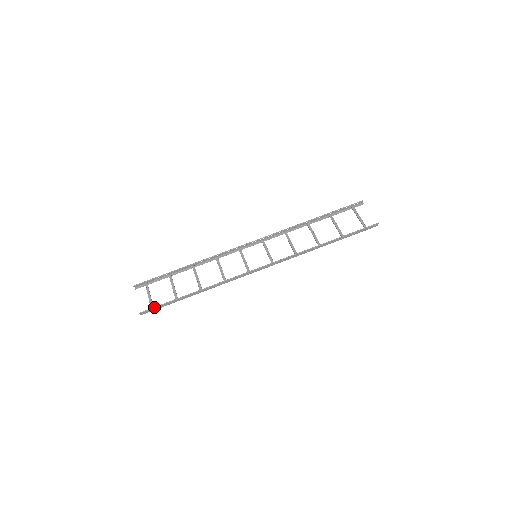
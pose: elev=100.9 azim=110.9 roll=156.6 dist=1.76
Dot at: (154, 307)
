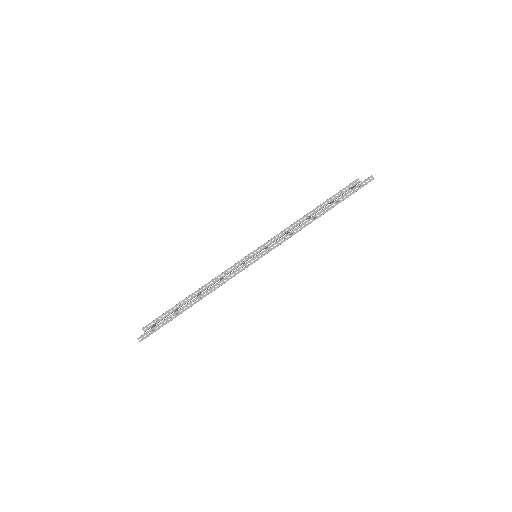
Dot at: (152, 328)
